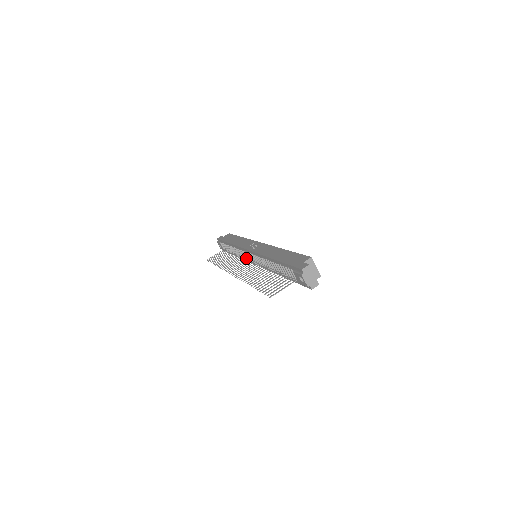
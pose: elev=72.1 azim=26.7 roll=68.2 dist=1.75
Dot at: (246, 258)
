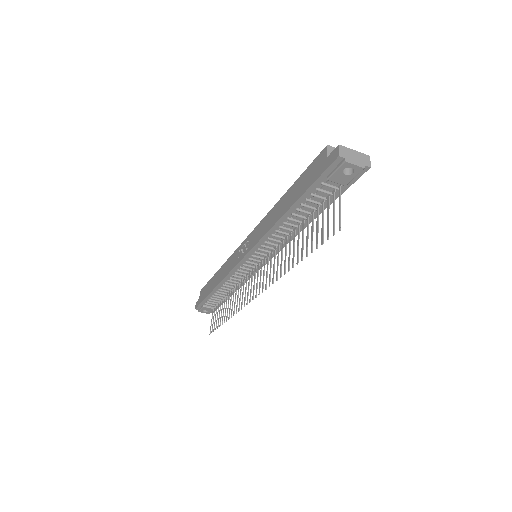
Dot at: (248, 274)
